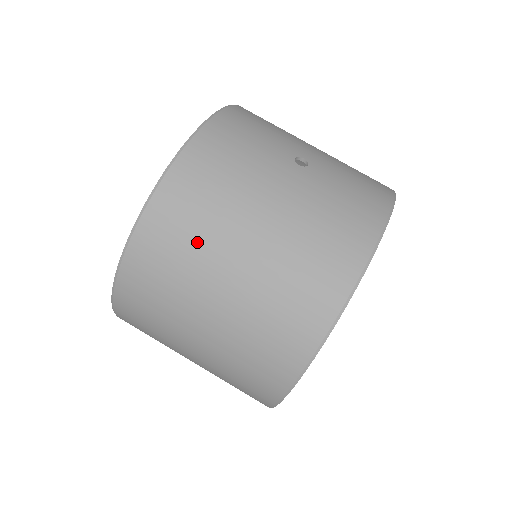
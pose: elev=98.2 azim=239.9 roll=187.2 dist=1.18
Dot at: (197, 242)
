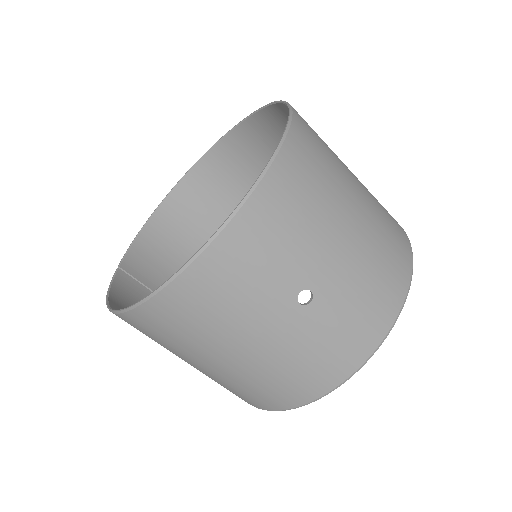
Dot at: (177, 343)
